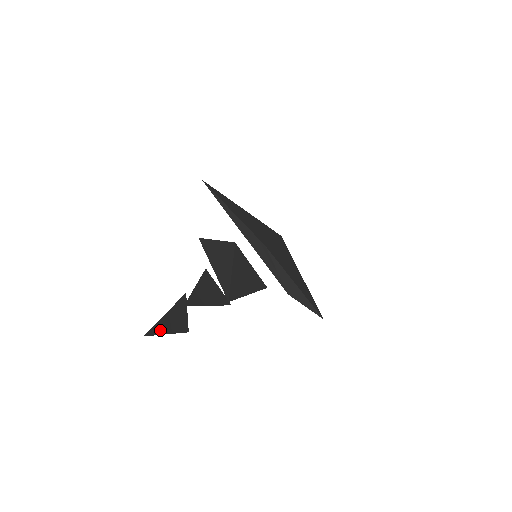
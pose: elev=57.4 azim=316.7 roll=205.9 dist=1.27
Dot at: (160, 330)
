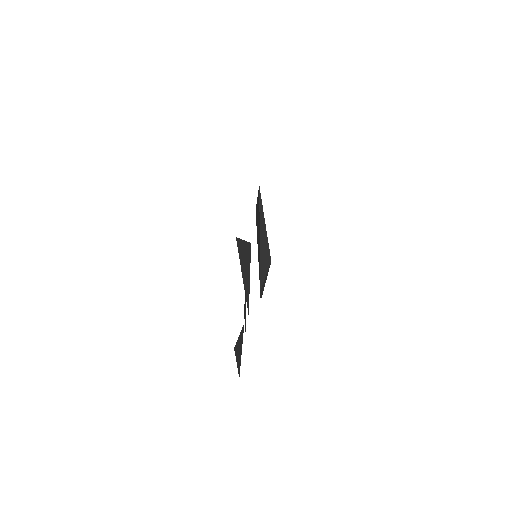
Dot at: (238, 365)
